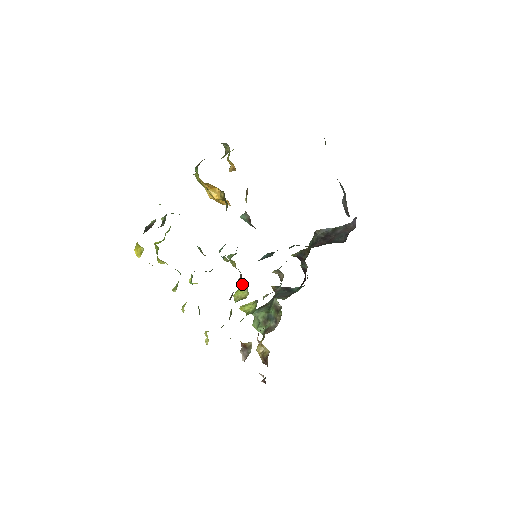
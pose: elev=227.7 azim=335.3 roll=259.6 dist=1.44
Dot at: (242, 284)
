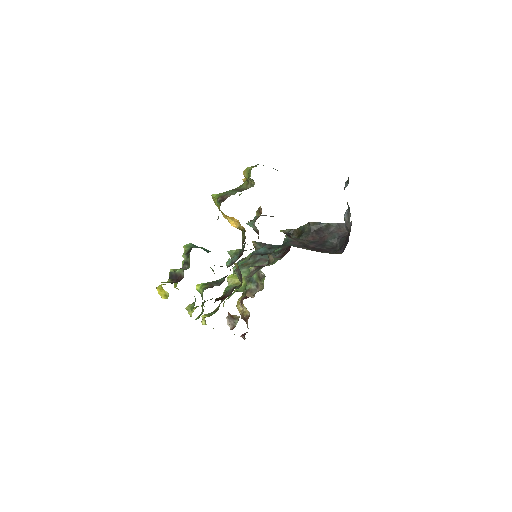
Dot at: (240, 279)
